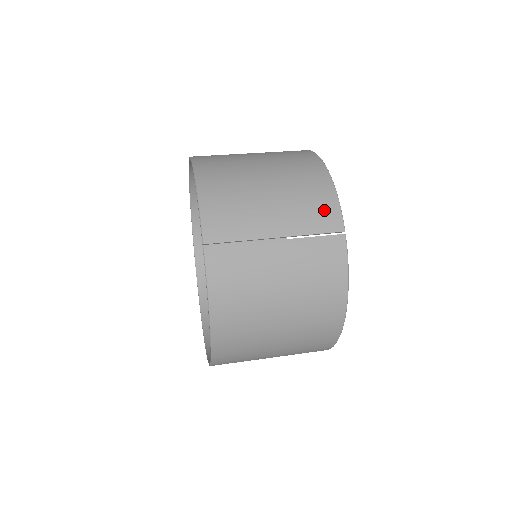
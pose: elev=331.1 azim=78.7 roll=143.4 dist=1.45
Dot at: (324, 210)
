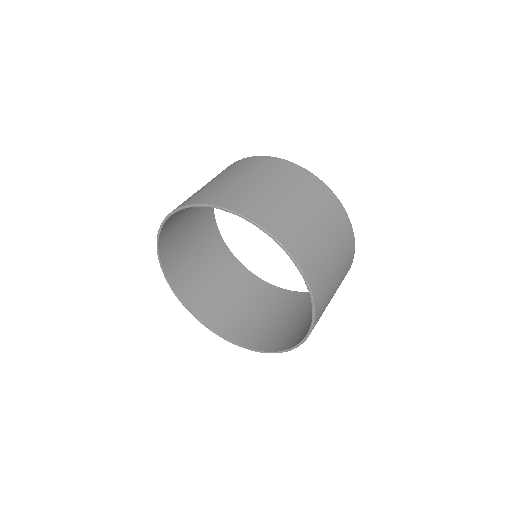
Dot at: (347, 232)
